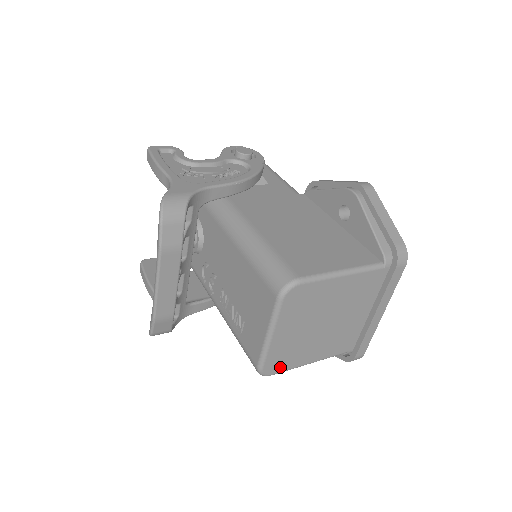
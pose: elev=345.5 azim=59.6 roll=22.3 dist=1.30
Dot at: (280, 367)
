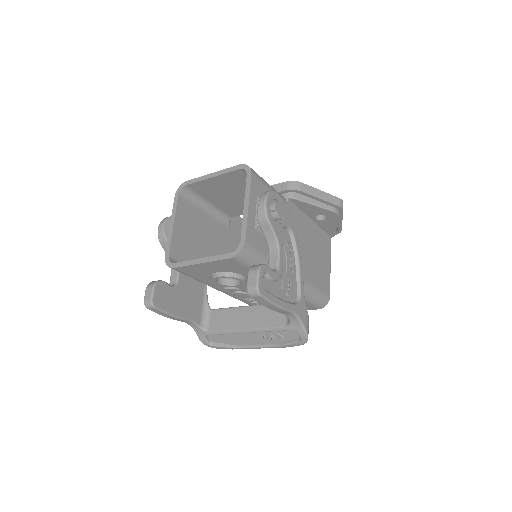
Dot at: occluded
